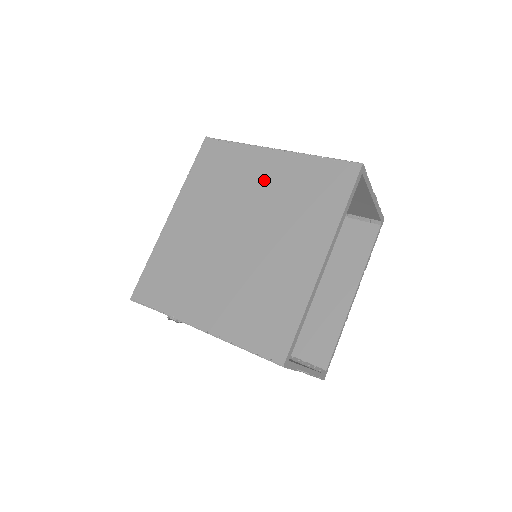
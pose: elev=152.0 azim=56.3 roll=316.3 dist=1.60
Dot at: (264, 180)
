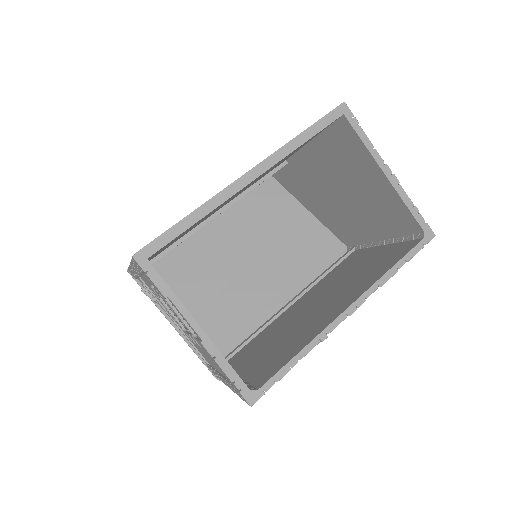
Dot at: occluded
